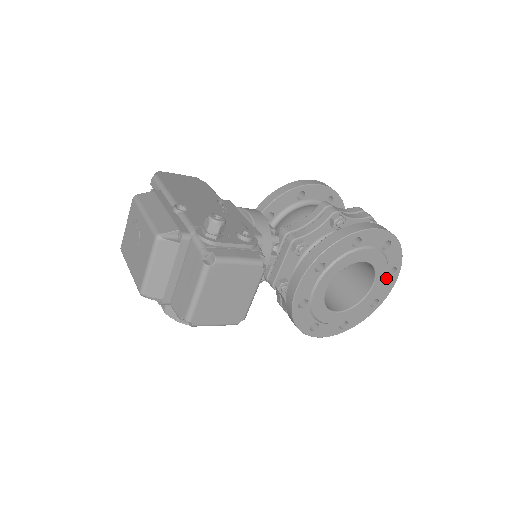
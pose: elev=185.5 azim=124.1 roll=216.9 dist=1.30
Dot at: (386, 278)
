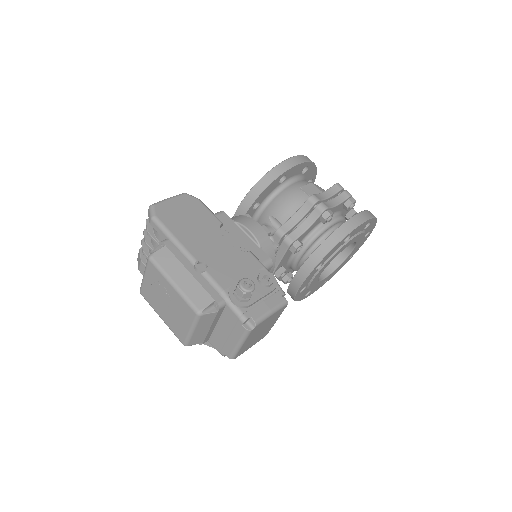
Dot at: occluded
